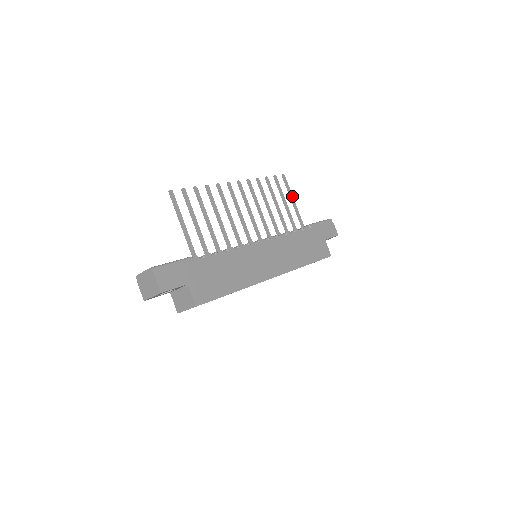
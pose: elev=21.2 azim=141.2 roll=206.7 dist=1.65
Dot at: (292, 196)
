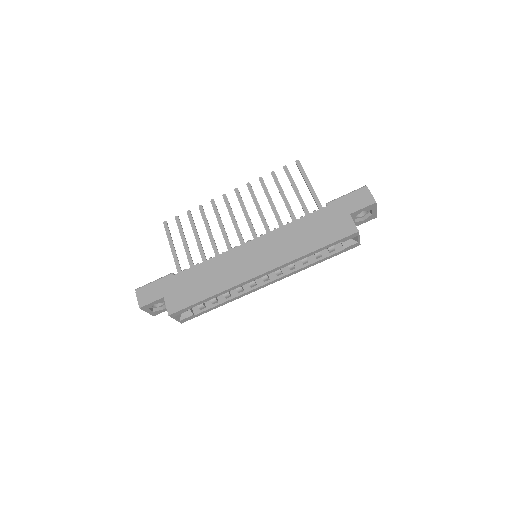
Dot at: (307, 179)
